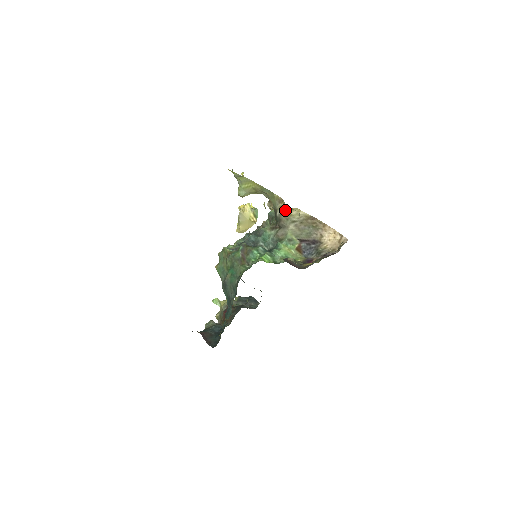
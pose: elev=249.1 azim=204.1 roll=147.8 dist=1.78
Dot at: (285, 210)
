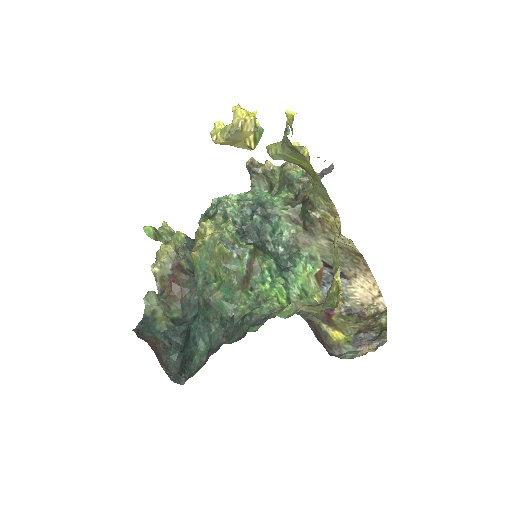
Dot at: (330, 224)
